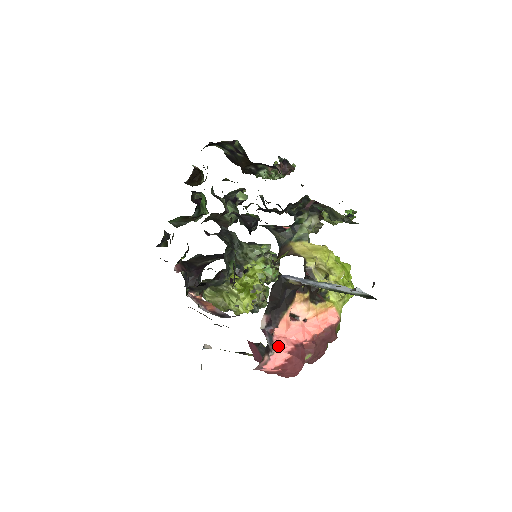
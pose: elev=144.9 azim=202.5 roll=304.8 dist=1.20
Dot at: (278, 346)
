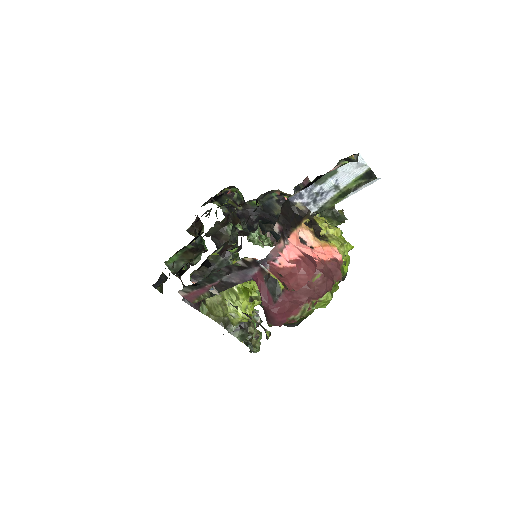
Dot at: occluded
